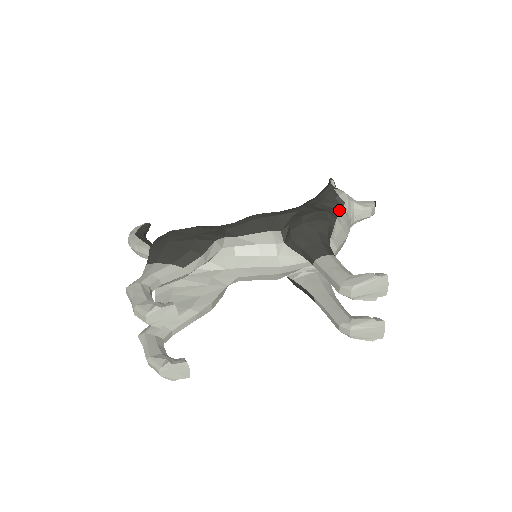
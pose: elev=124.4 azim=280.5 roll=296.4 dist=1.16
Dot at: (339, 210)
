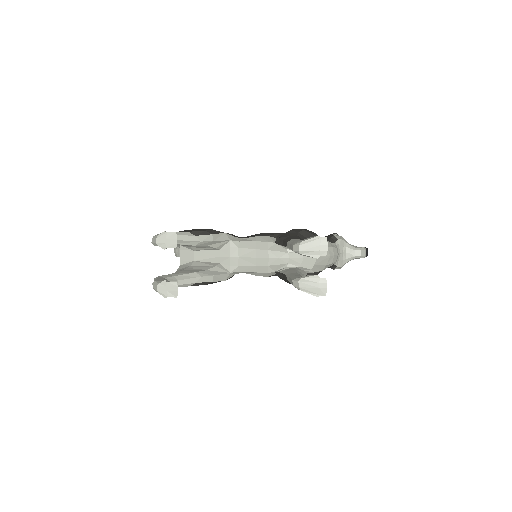
Dot at: (330, 241)
